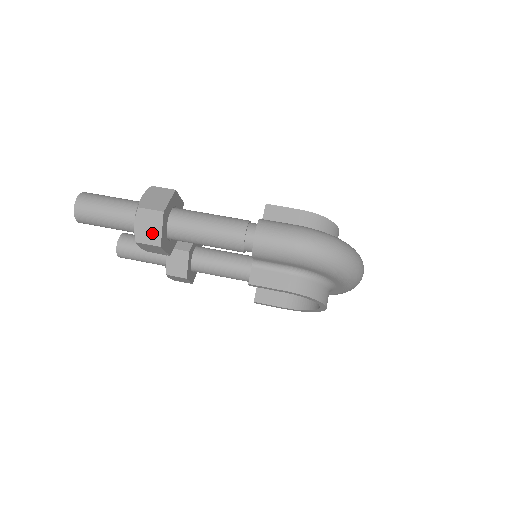
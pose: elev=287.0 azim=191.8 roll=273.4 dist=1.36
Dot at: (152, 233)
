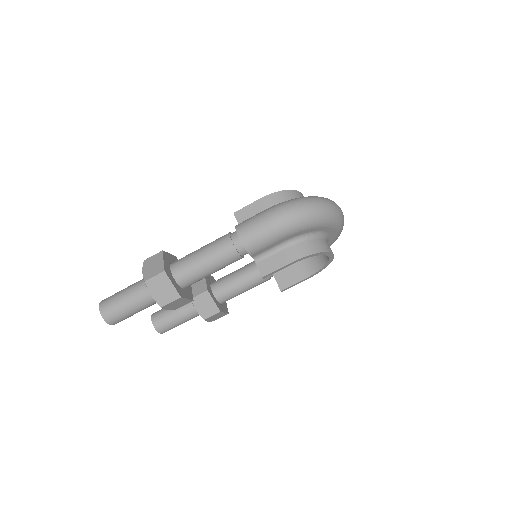
Dot at: (168, 292)
